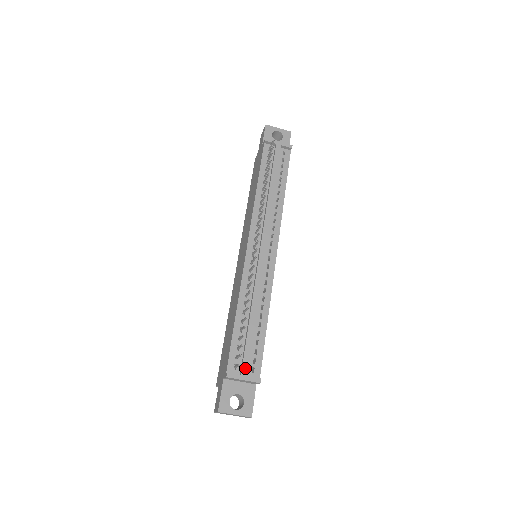
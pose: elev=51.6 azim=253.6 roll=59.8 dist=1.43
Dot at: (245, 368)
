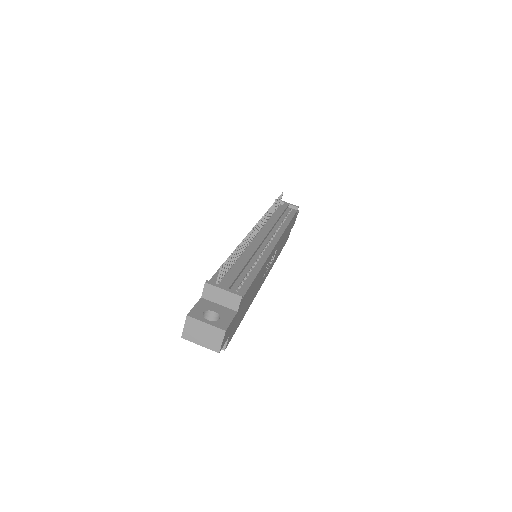
Dot at: (228, 283)
